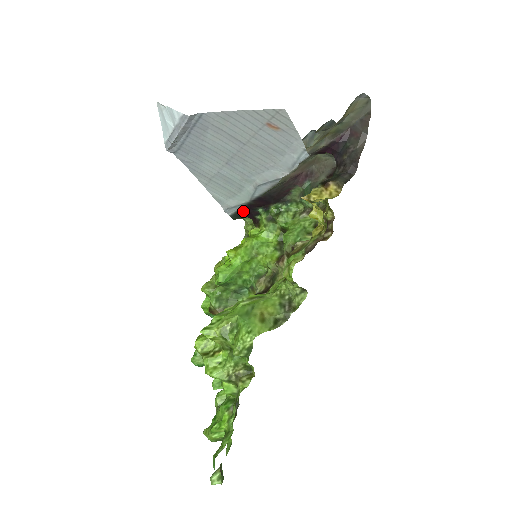
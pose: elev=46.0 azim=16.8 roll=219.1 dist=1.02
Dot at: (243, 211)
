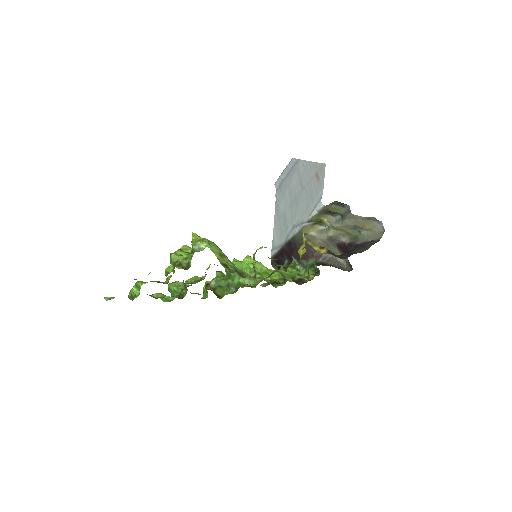
Dot at: (278, 255)
